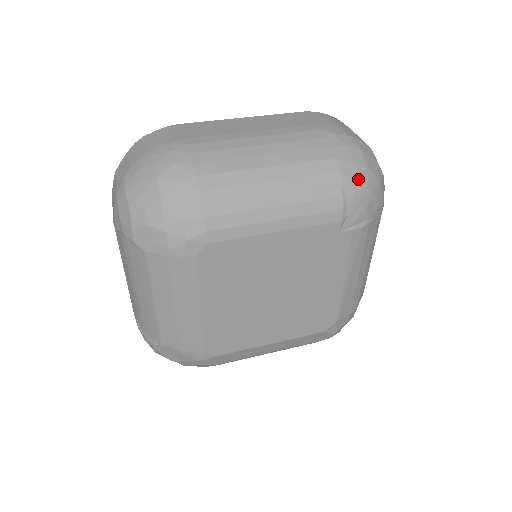
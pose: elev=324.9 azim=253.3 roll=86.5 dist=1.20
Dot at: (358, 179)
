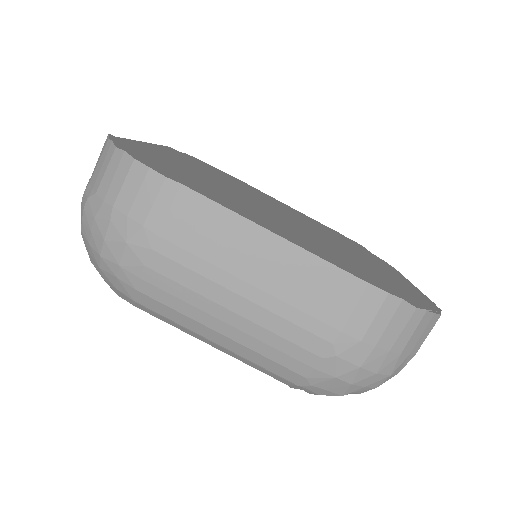
Dot at: (319, 393)
